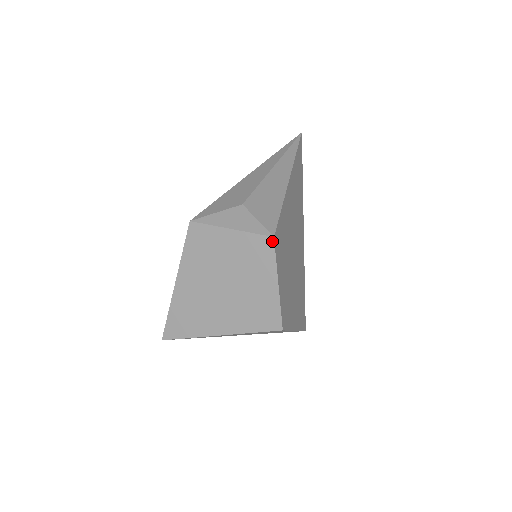
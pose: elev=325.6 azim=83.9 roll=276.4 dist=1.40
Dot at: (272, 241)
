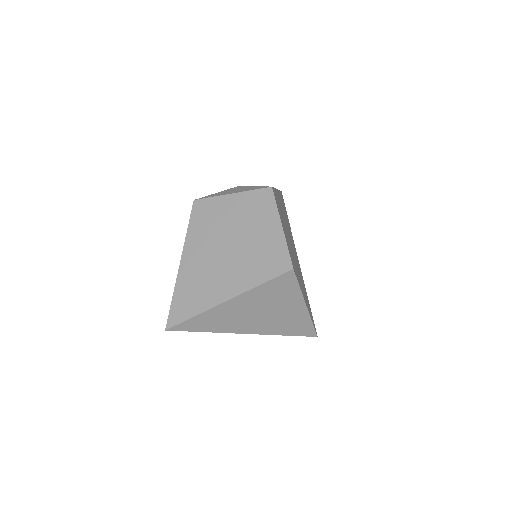
Dot at: (271, 190)
